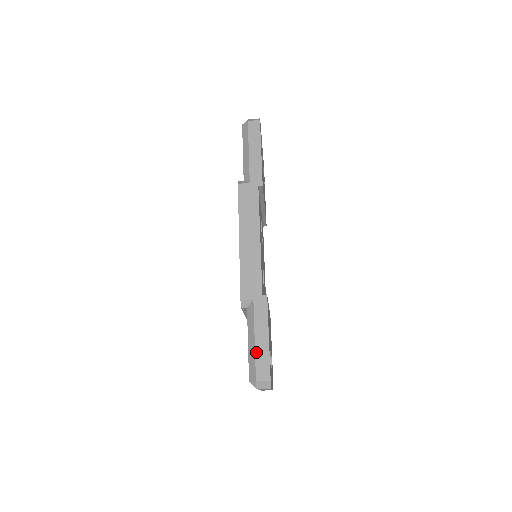
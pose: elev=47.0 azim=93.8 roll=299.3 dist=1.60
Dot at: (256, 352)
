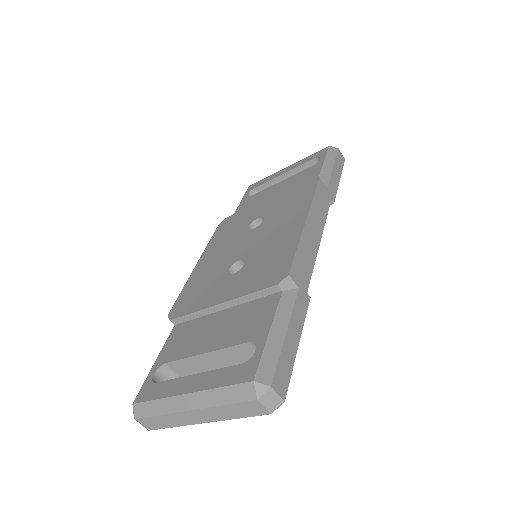
Dot at: (283, 349)
